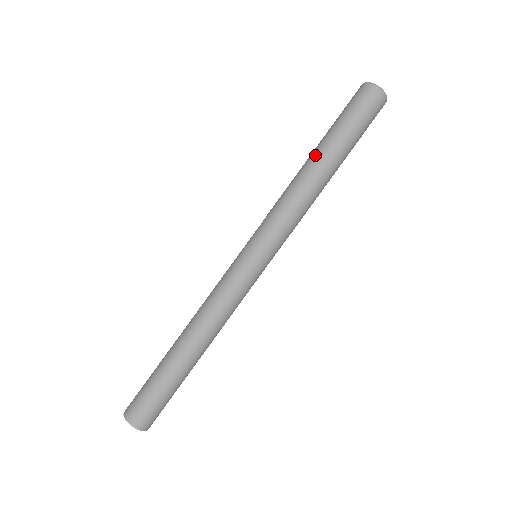
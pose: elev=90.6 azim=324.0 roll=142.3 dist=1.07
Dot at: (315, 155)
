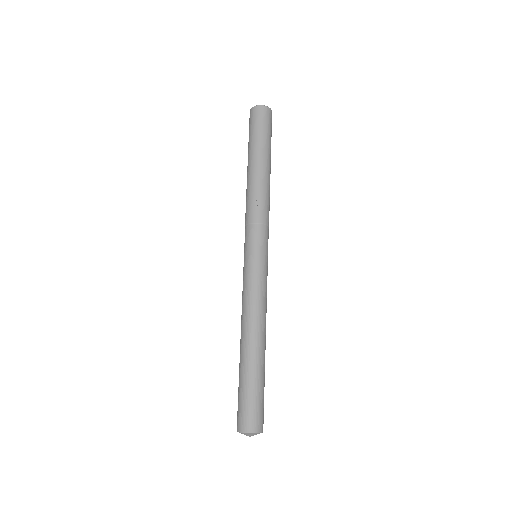
Dot at: (247, 172)
